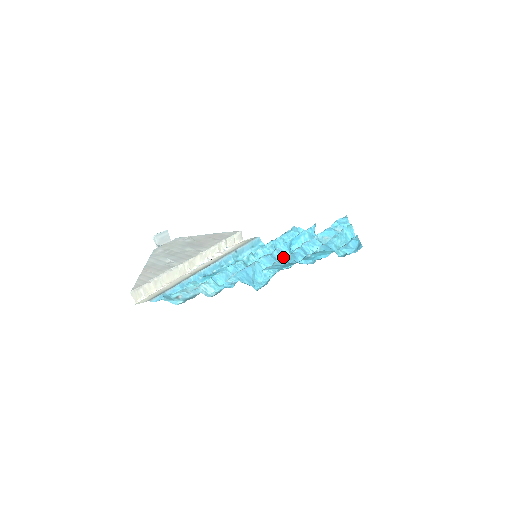
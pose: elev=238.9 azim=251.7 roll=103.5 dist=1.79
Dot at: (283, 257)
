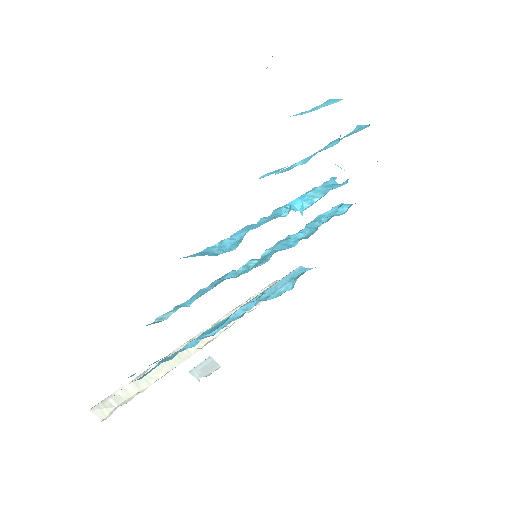
Dot at: occluded
